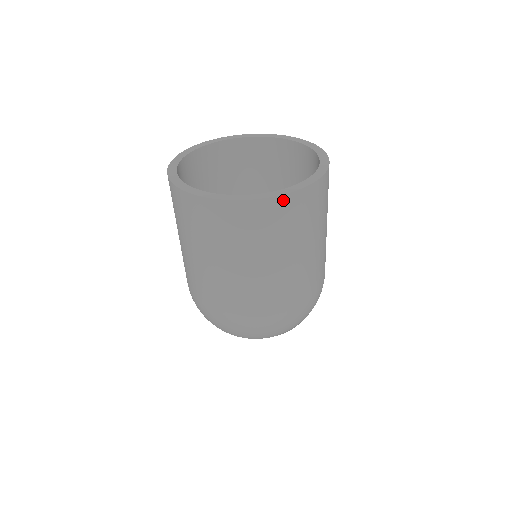
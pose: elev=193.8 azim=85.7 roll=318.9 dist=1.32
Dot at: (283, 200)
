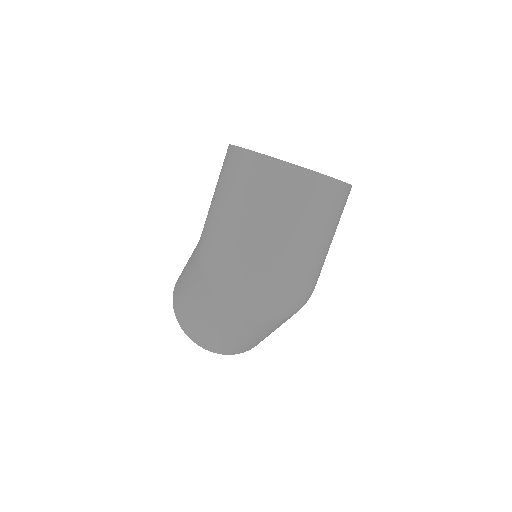
Dot at: (336, 184)
